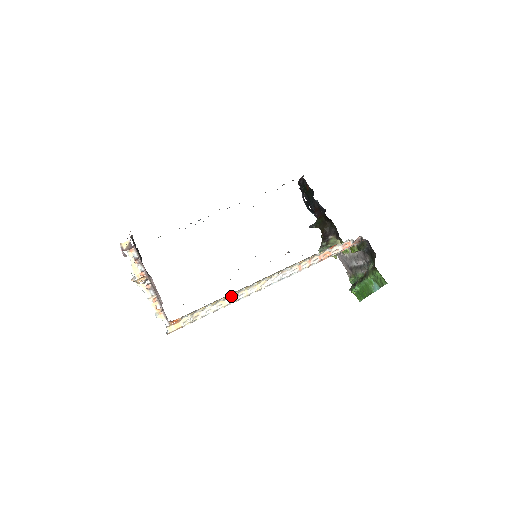
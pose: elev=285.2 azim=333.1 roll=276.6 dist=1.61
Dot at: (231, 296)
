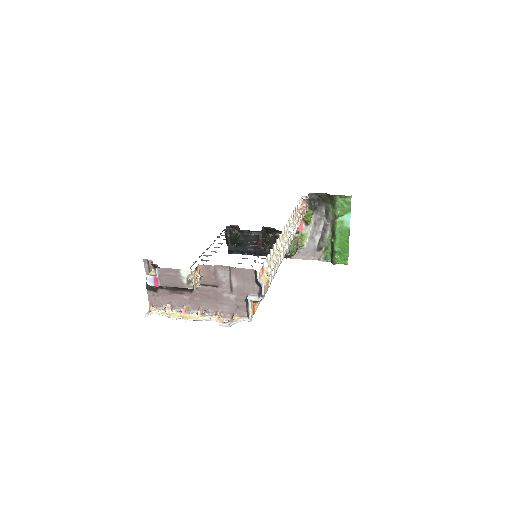
Dot at: (277, 246)
